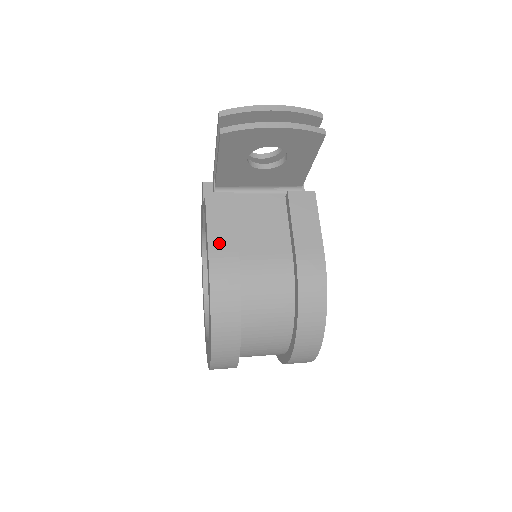
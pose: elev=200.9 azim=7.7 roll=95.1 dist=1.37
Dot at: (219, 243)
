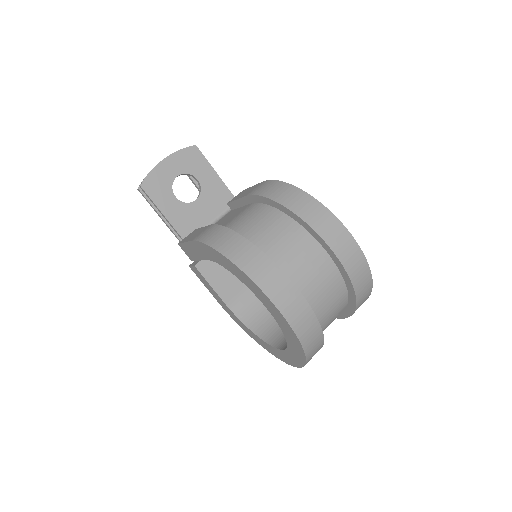
Dot at: (196, 235)
